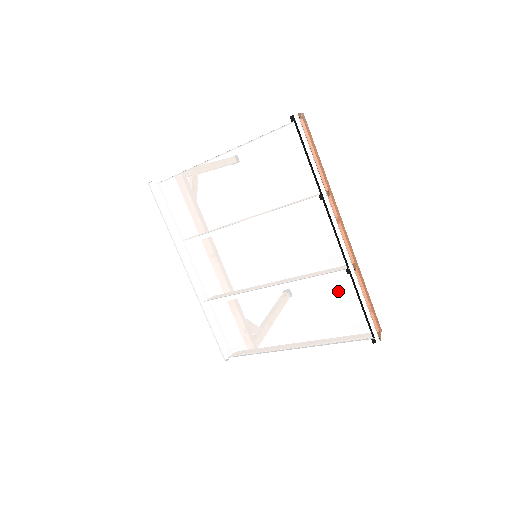
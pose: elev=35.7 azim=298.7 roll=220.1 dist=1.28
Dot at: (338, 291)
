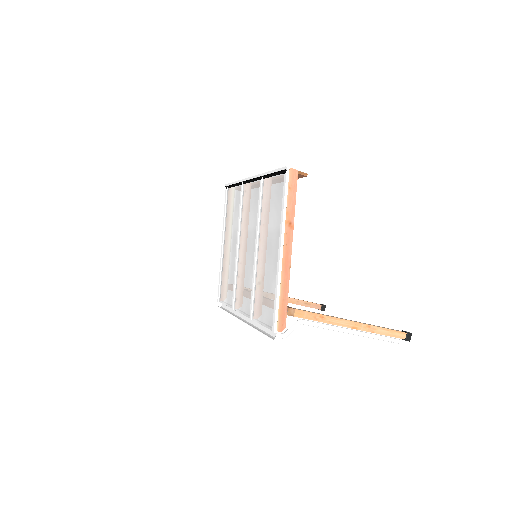
Dot at: (266, 192)
